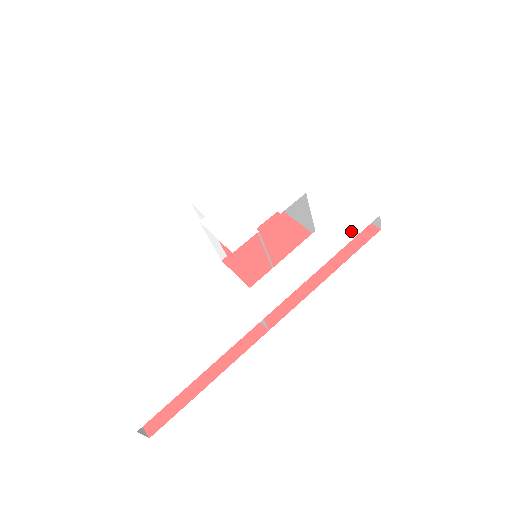
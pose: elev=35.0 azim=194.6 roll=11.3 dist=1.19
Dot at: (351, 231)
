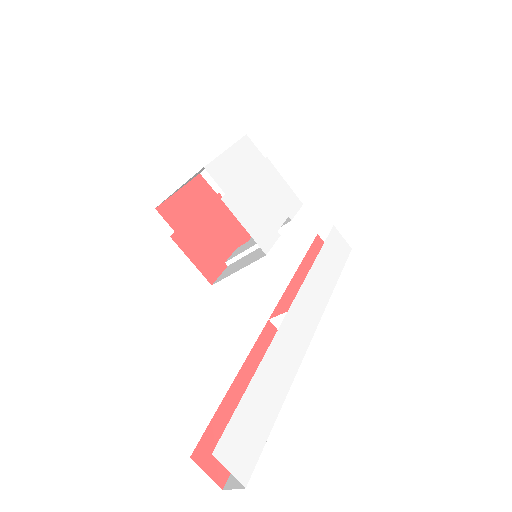
Dot at: (341, 259)
